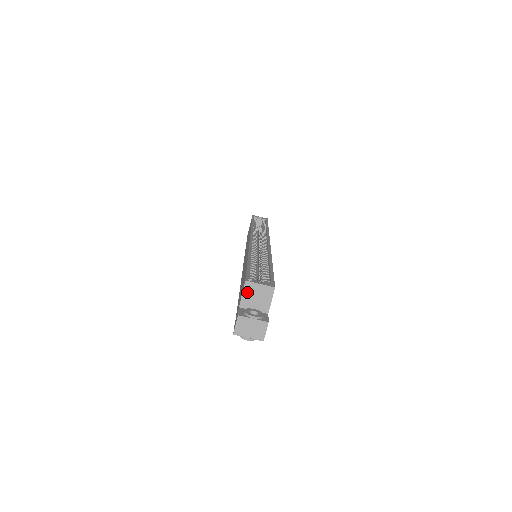
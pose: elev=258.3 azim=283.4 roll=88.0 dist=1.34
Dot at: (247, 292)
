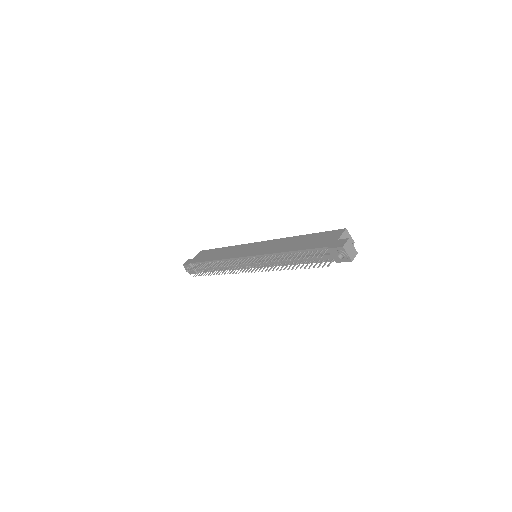
Dot at: (344, 235)
